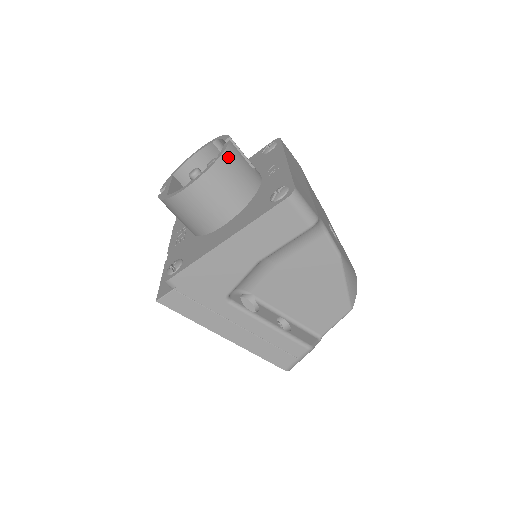
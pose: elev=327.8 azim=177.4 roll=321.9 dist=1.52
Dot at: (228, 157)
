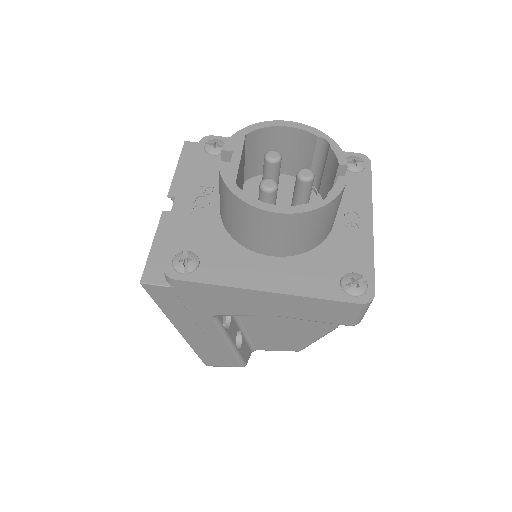
Dot at: (335, 202)
